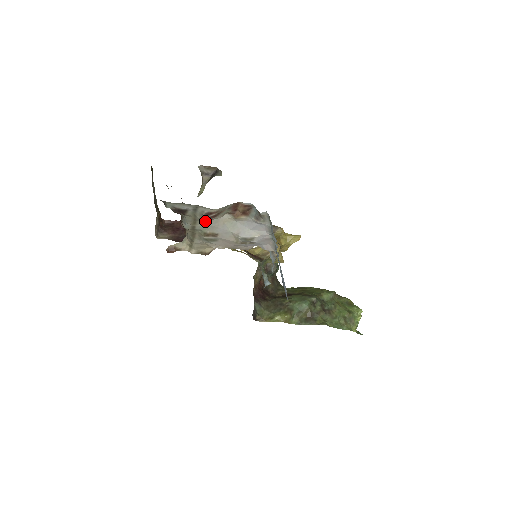
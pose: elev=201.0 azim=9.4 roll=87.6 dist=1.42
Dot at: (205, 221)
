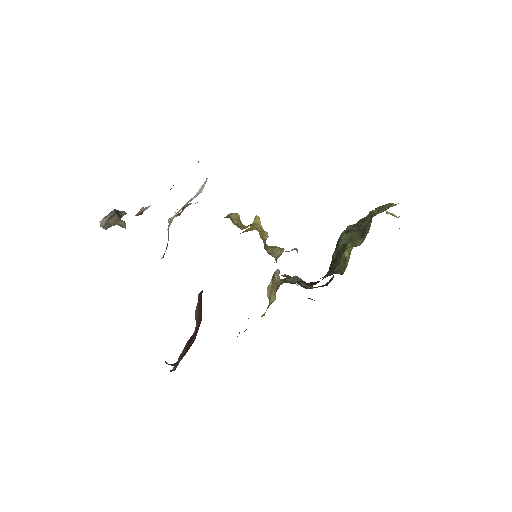
Dot at: occluded
